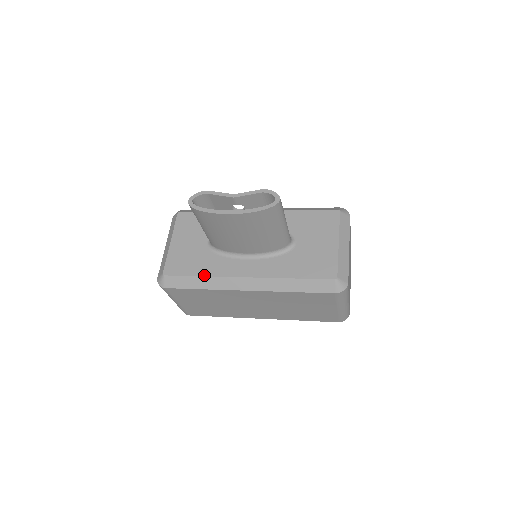
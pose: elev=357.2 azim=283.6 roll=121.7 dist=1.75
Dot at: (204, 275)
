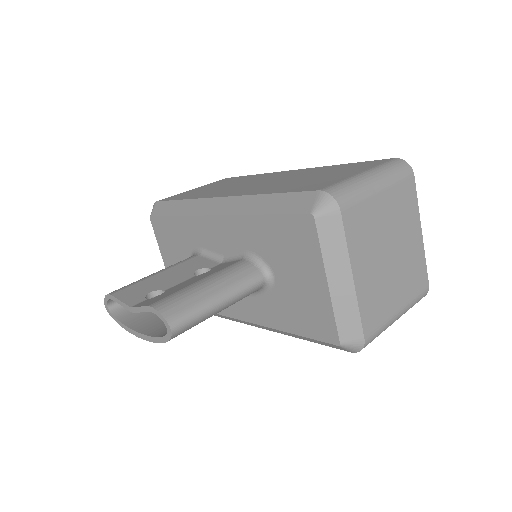
Dot at: occluded
